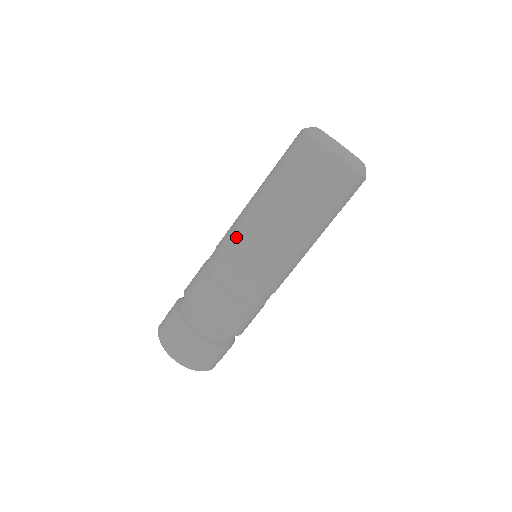
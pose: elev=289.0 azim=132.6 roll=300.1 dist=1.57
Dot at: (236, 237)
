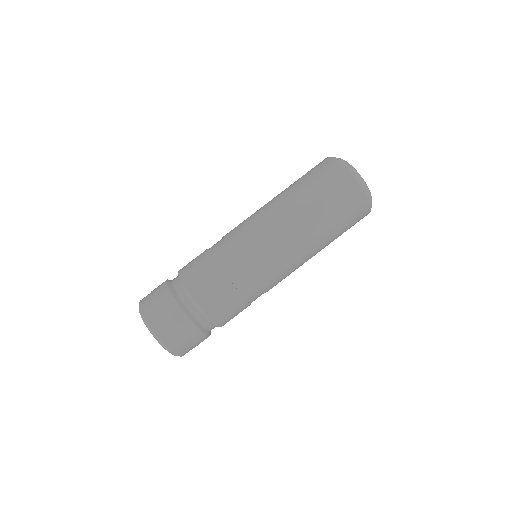
Dot at: (266, 251)
